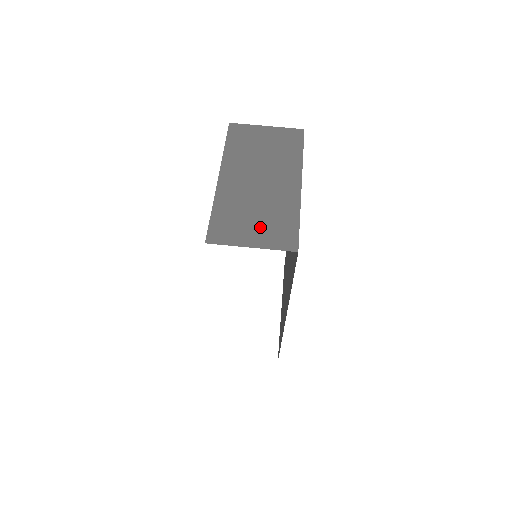
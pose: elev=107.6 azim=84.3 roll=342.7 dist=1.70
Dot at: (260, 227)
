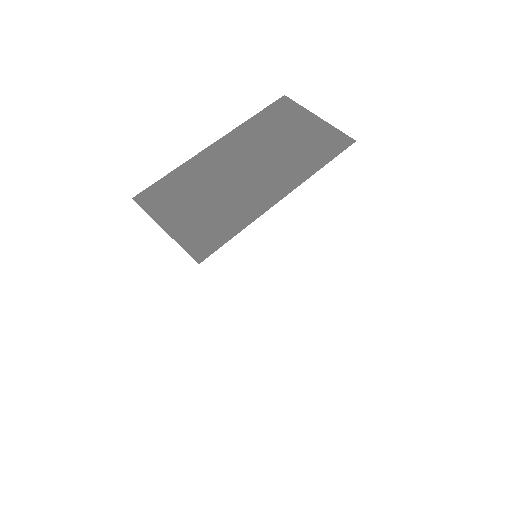
Dot at: (193, 215)
